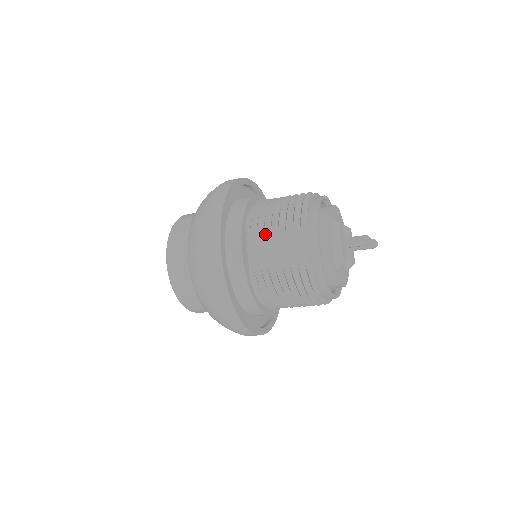
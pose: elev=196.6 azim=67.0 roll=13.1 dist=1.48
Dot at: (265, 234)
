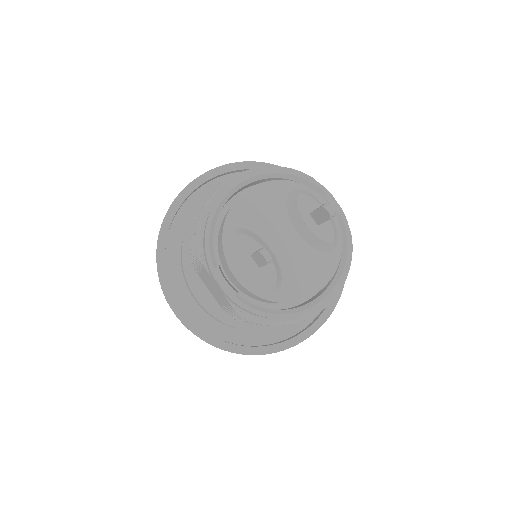
Dot at: (200, 273)
